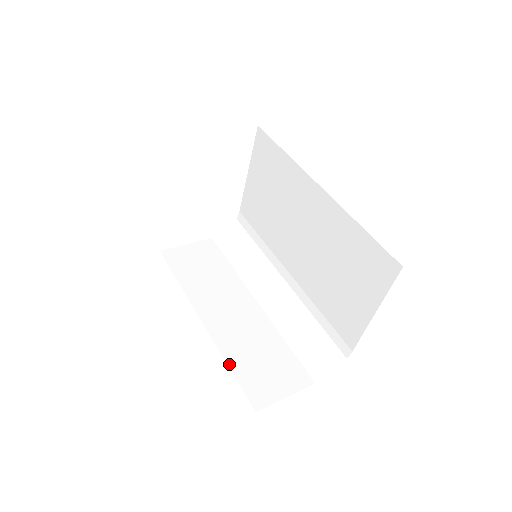
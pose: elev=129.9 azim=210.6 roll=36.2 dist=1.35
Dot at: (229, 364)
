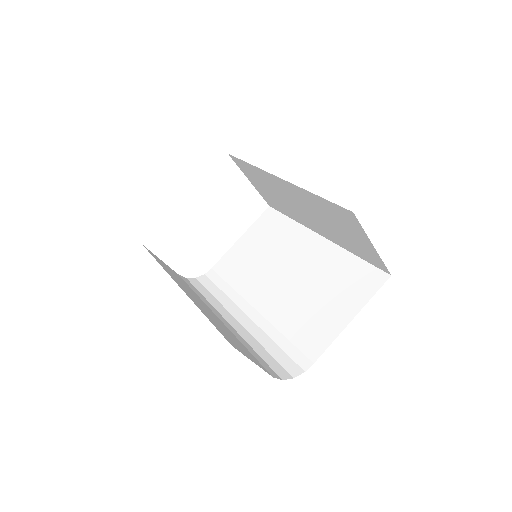
Dot at: (204, 314)
